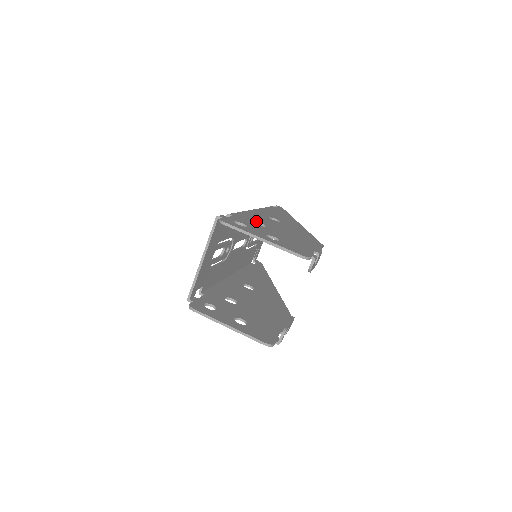
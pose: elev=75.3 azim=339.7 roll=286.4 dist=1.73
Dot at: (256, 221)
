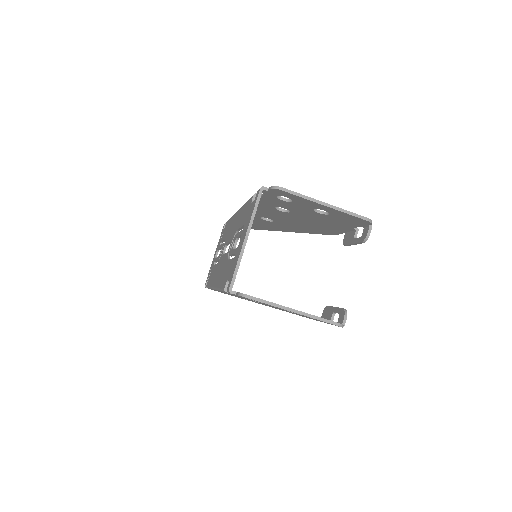
Dot at: occluded
